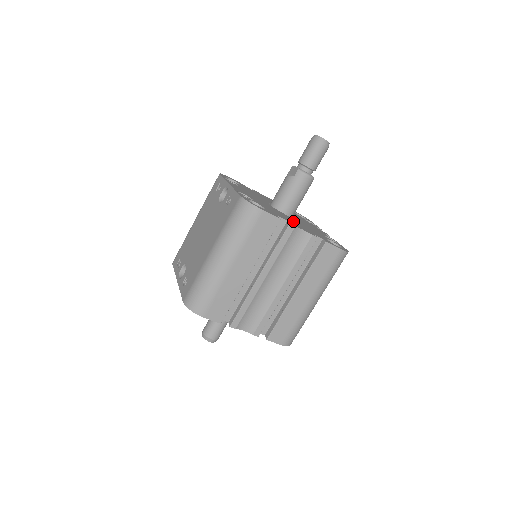
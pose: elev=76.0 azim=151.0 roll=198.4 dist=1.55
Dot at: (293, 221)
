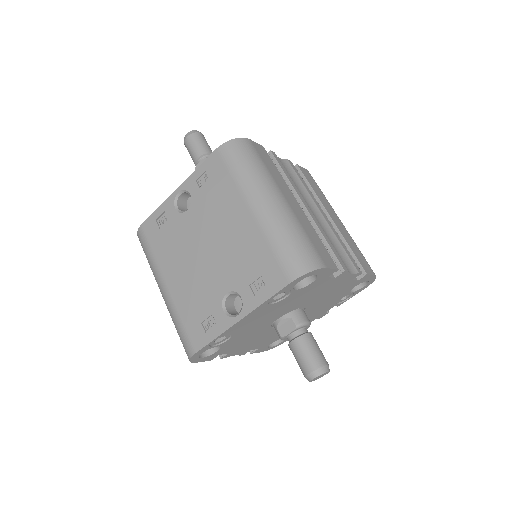
Dot at: occluded
